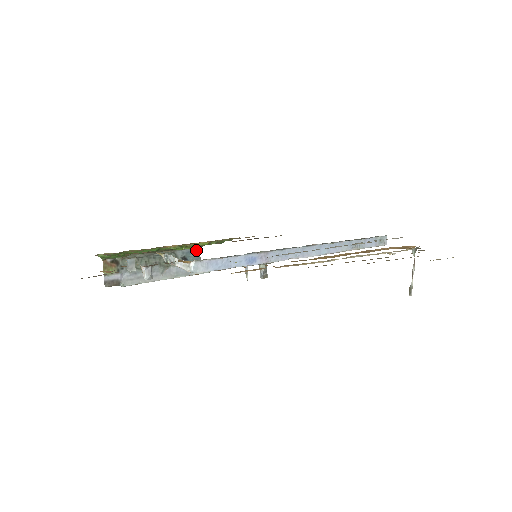
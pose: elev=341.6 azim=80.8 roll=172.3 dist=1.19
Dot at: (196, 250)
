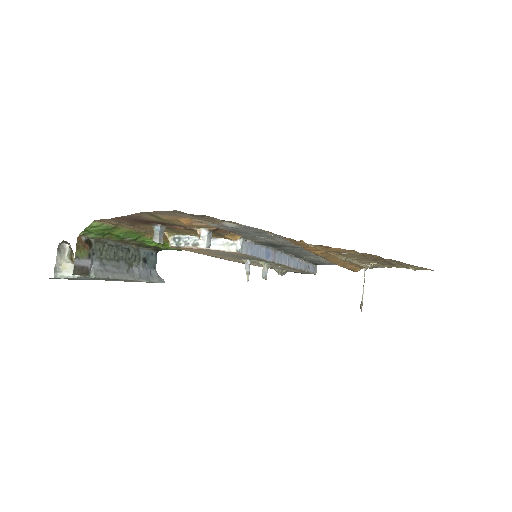
Dot at: (154, 253)
